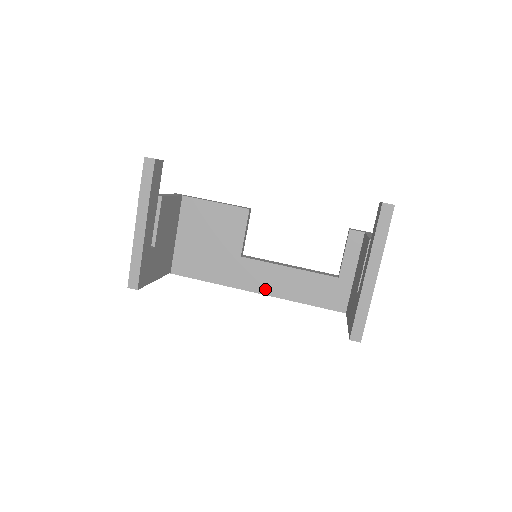
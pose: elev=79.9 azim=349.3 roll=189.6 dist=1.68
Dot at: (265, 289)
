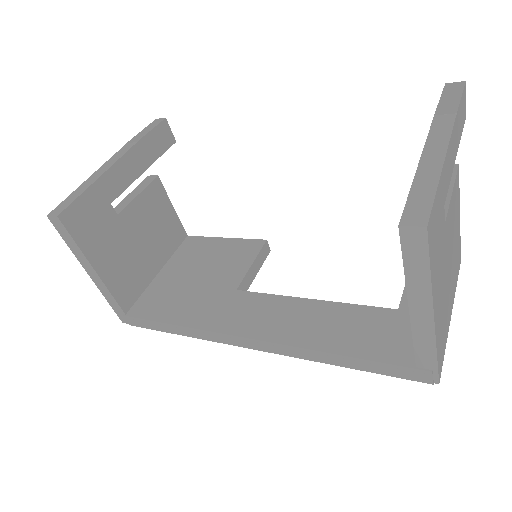
Dot at: (261, 331)
